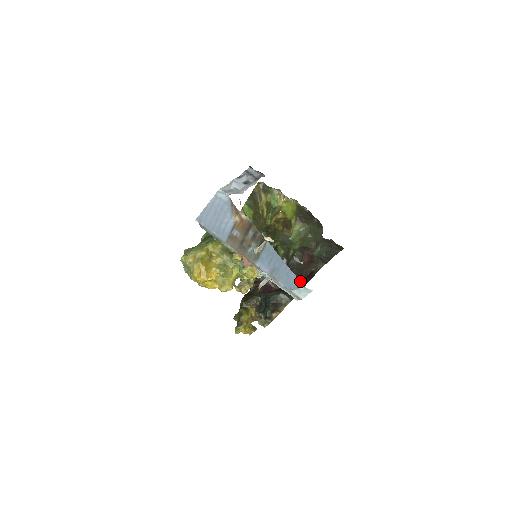
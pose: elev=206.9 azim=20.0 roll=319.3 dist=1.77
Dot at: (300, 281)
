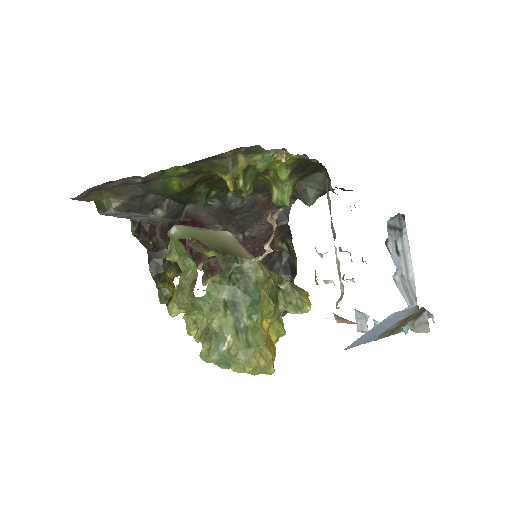
Dot at: (286, 240)
